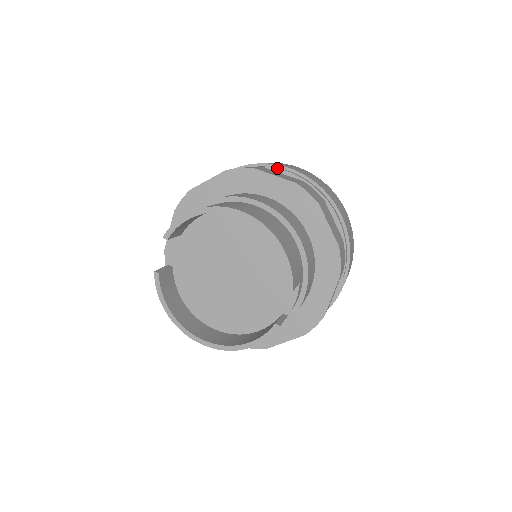
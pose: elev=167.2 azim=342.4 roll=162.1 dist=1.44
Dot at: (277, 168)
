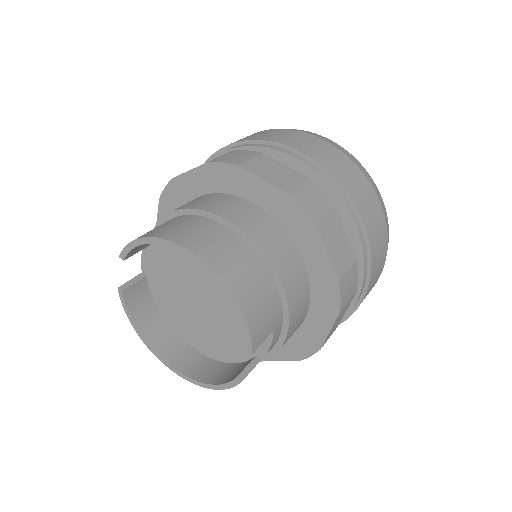
Dot at: (283, 152)
